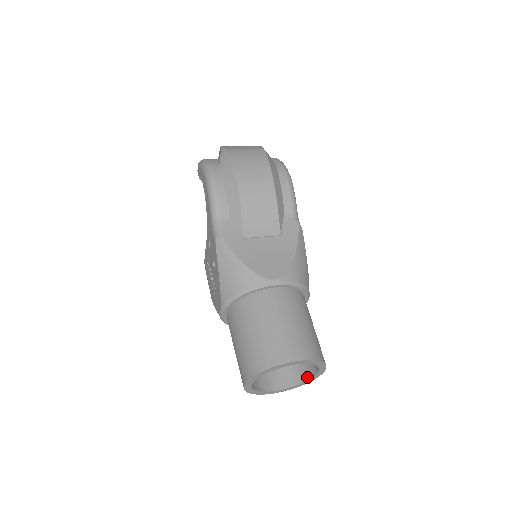
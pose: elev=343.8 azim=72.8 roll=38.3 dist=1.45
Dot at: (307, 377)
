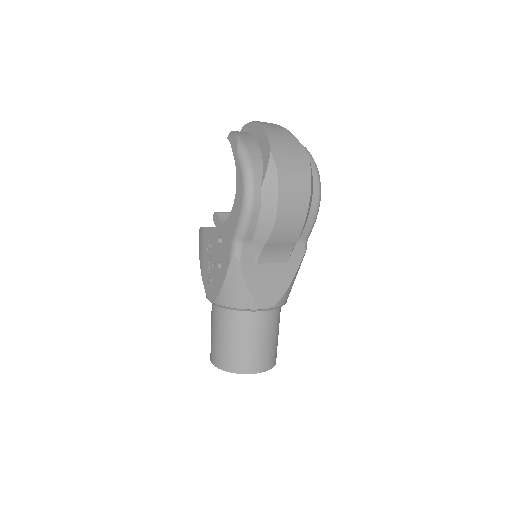
Dot at: occluded
